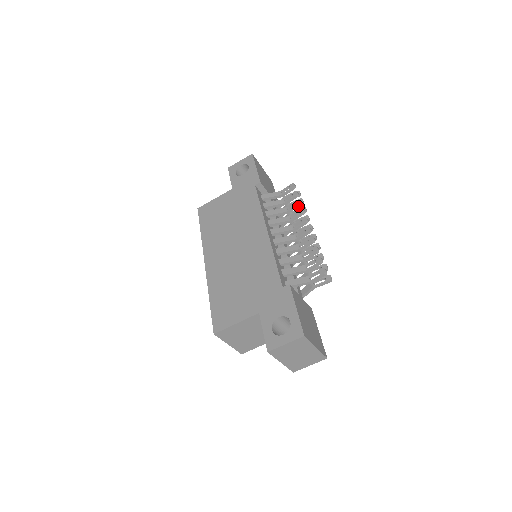
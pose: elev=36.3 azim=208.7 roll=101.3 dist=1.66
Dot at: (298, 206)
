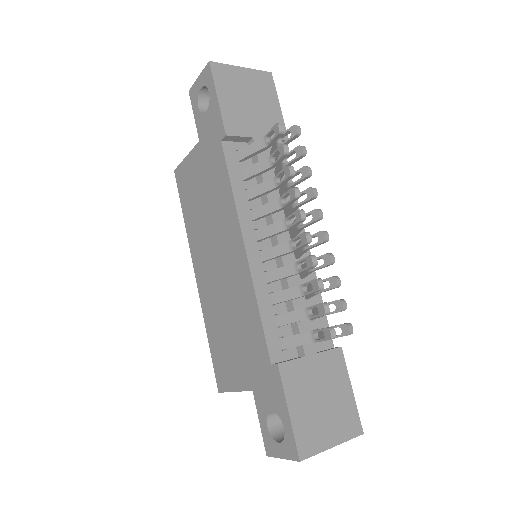
Dot at: (289, 178)
